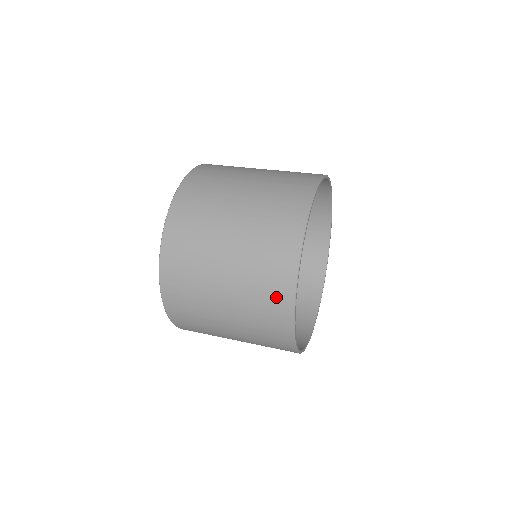
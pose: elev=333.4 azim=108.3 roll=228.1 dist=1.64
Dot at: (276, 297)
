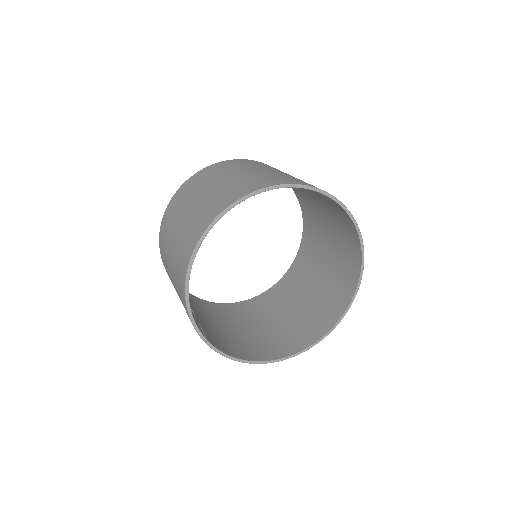
Dot at: (186, 252)
